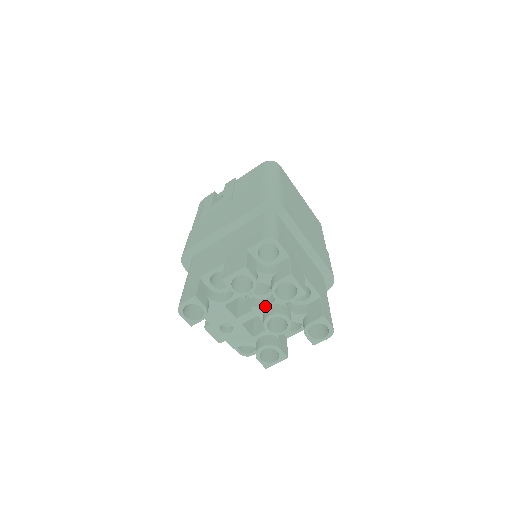
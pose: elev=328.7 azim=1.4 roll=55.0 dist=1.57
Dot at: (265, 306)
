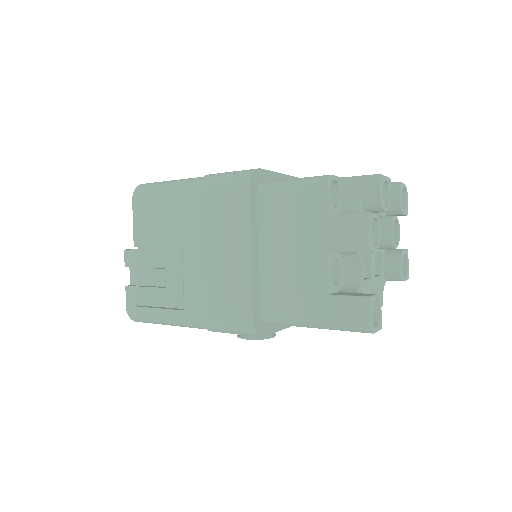
Dot at: occluded
